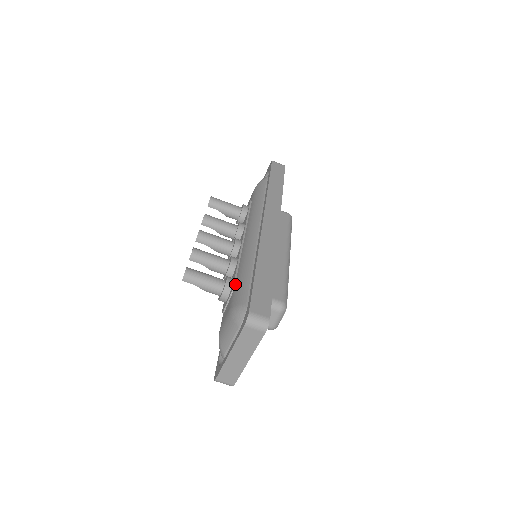
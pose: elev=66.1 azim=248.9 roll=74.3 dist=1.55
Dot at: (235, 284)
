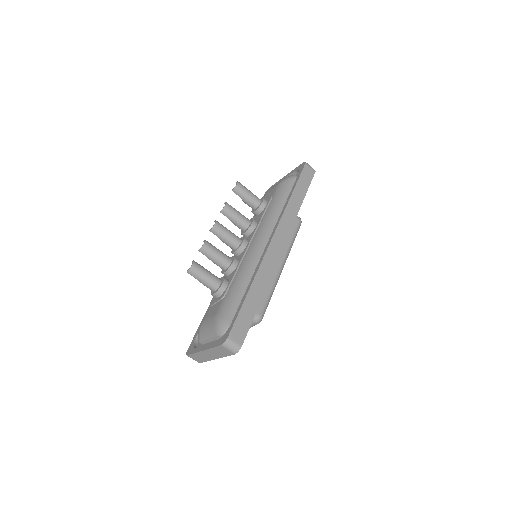
Dot at: (228, 291)
